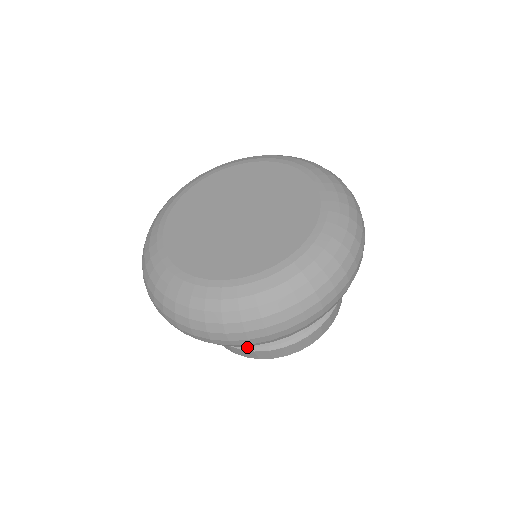
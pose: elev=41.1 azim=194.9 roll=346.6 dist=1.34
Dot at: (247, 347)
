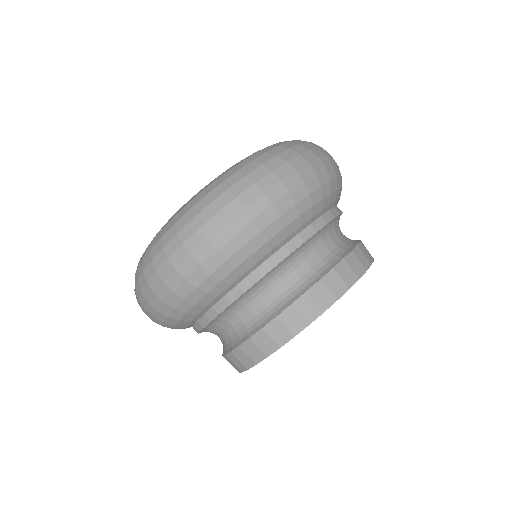
Dot at: (224, 351)
